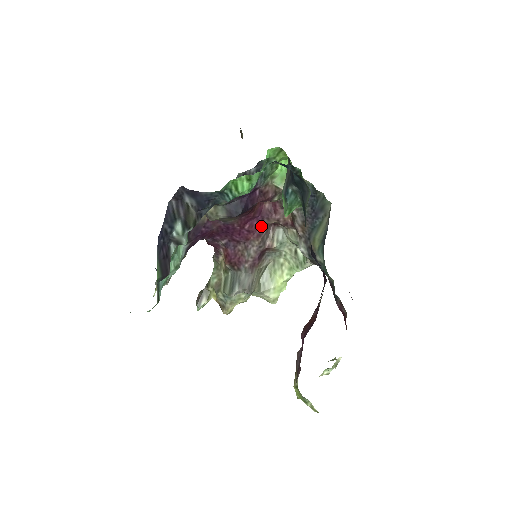
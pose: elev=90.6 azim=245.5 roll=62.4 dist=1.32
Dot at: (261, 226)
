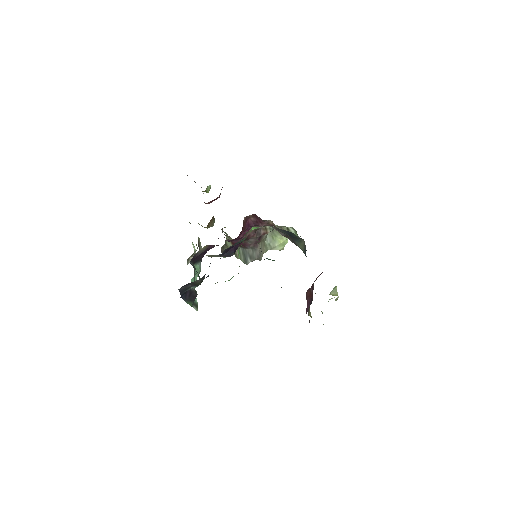
Dot at: occluded
